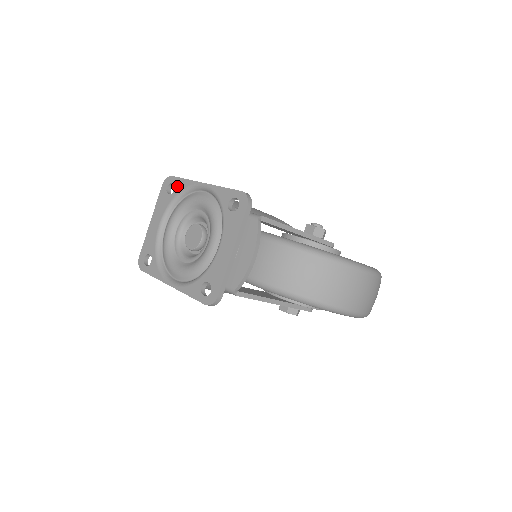
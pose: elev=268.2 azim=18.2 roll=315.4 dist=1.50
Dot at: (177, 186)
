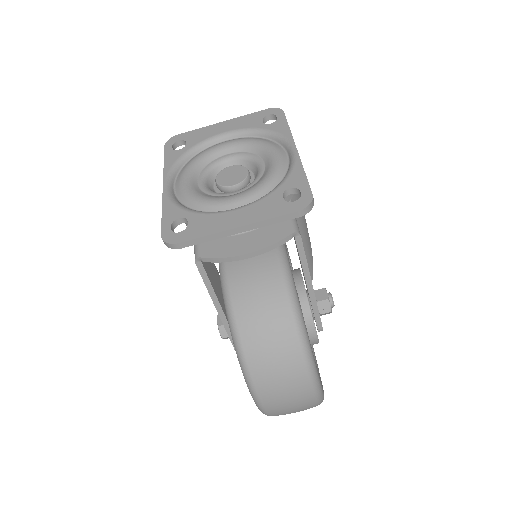
Dot at: (276, 124)
